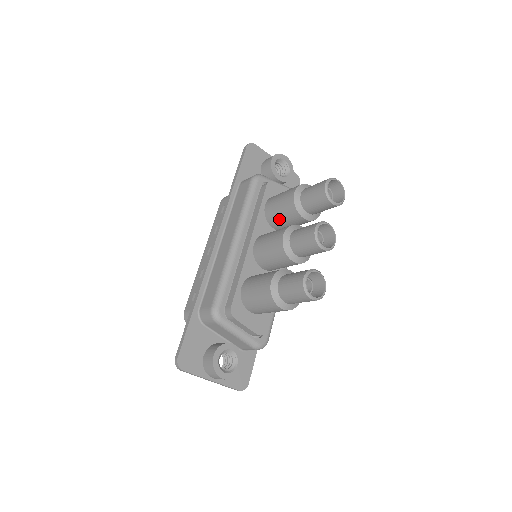
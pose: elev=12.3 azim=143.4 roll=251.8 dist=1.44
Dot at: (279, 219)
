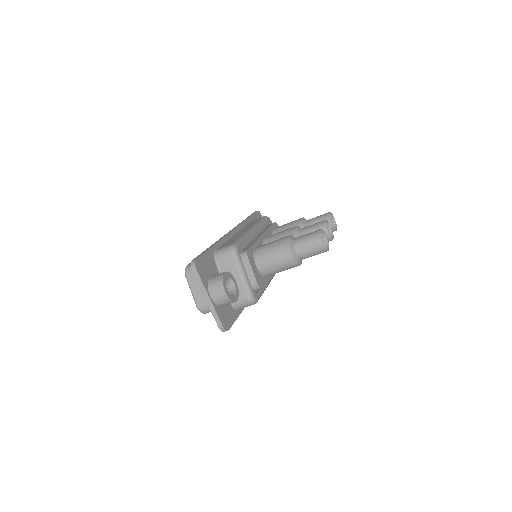
Dot at: occluded
